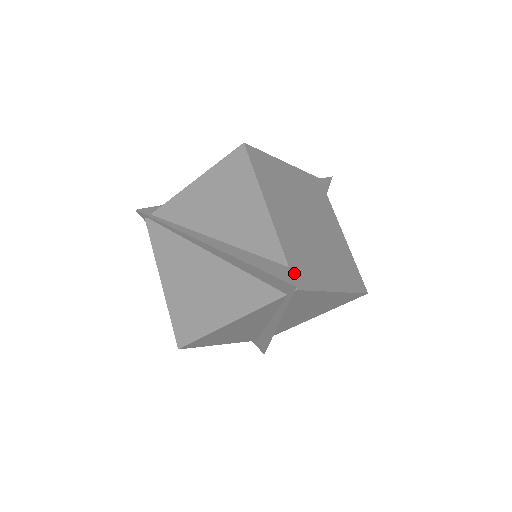
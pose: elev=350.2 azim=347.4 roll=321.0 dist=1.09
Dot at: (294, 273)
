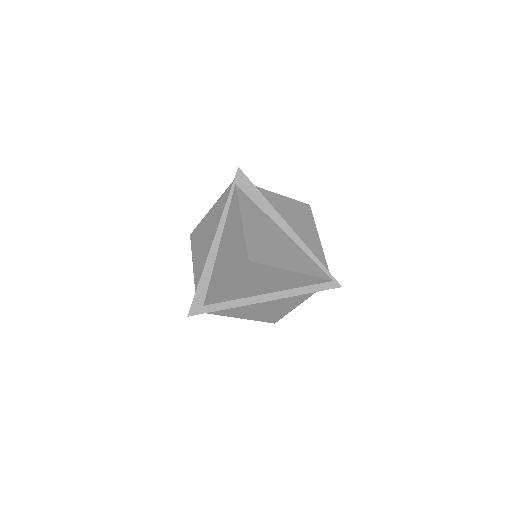
Dot at: (198, 311)
